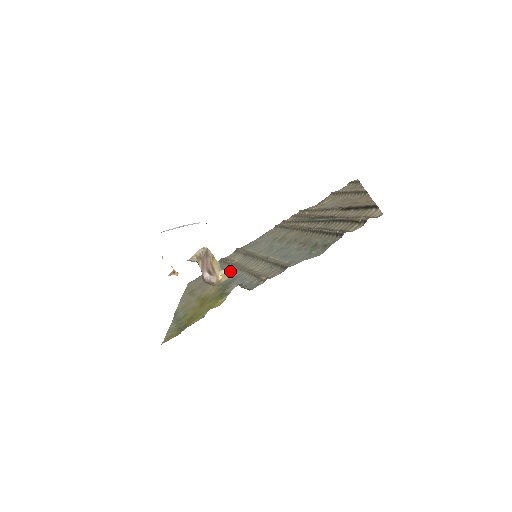
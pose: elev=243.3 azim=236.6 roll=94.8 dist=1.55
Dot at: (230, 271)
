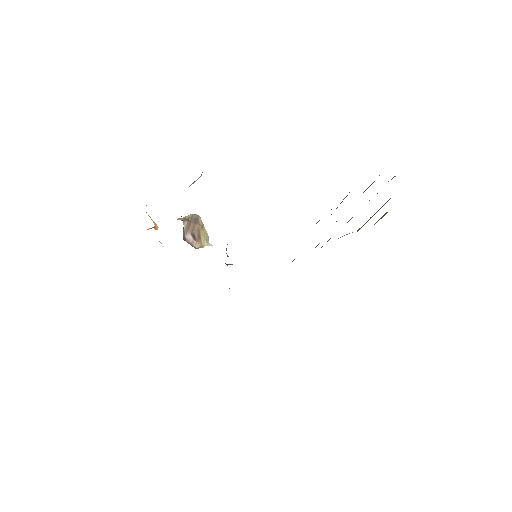
Dot at: occluded
